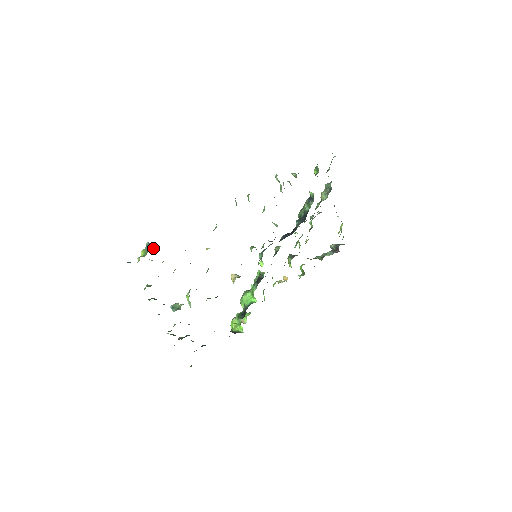
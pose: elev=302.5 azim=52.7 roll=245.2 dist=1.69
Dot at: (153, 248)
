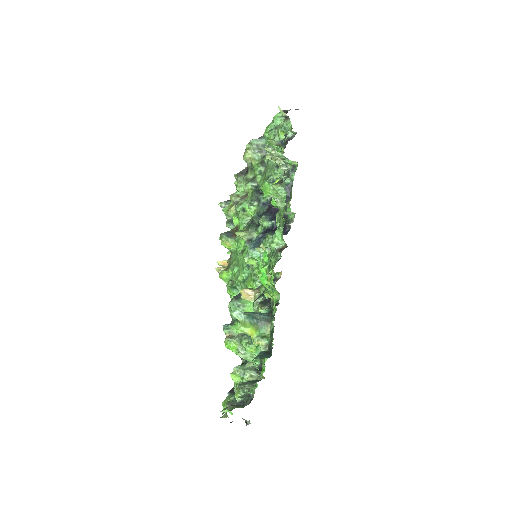
Dot at: (270, 315)
